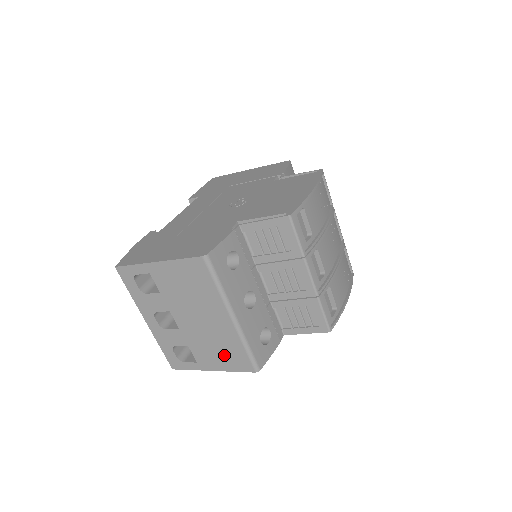
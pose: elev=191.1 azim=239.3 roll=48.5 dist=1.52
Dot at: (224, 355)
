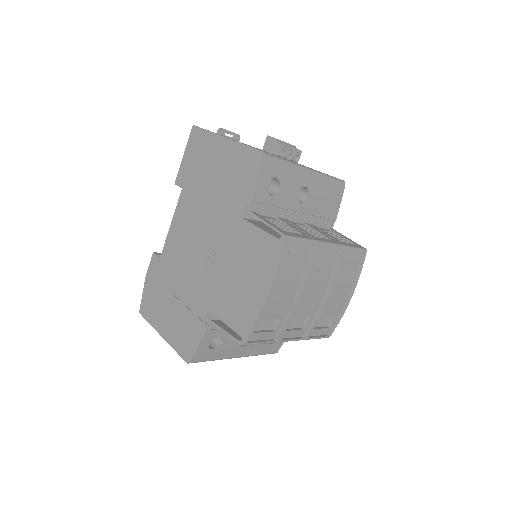
Dot at: occluded
